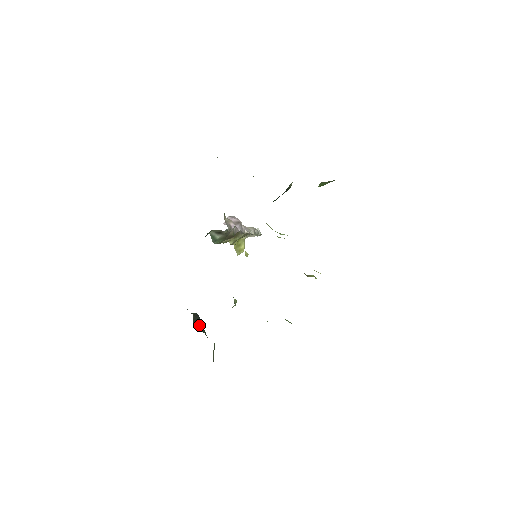
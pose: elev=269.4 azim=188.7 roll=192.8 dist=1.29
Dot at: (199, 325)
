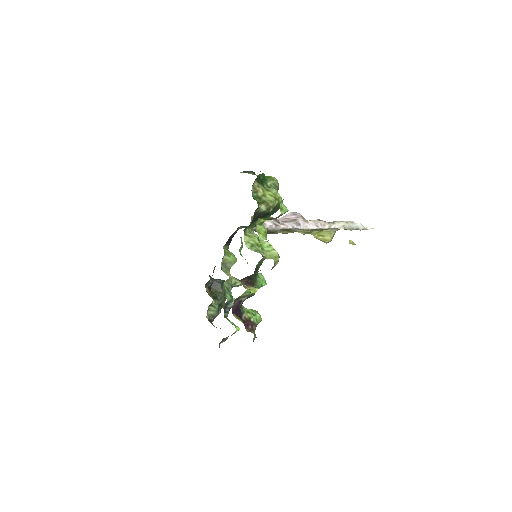
Dot at: (218, 289)
